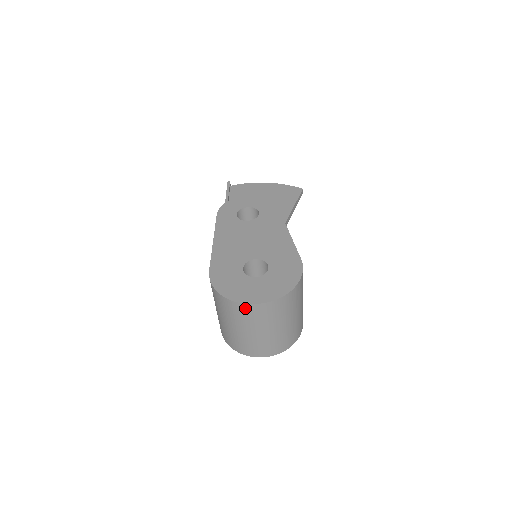
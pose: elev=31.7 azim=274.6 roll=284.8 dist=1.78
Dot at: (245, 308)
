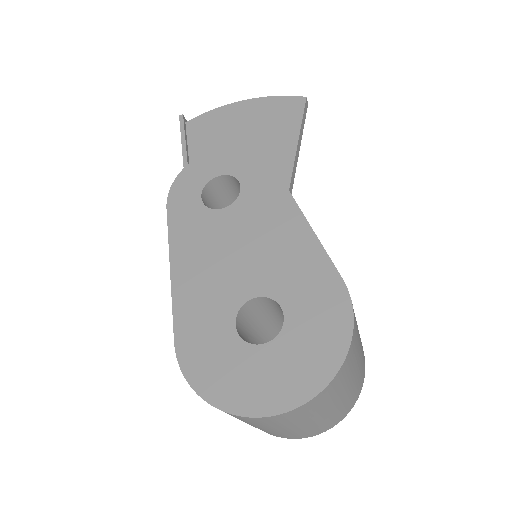
Dot at: (258, 419)
